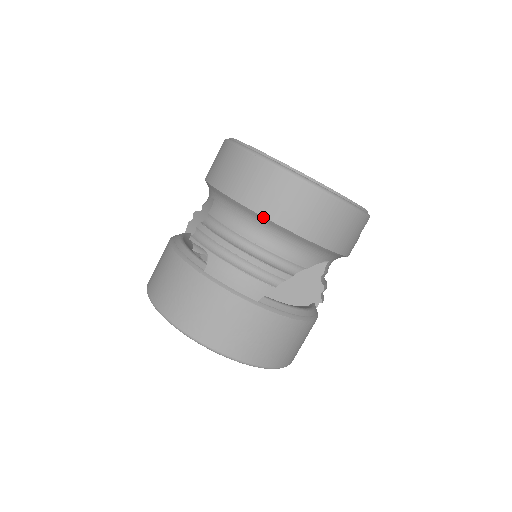
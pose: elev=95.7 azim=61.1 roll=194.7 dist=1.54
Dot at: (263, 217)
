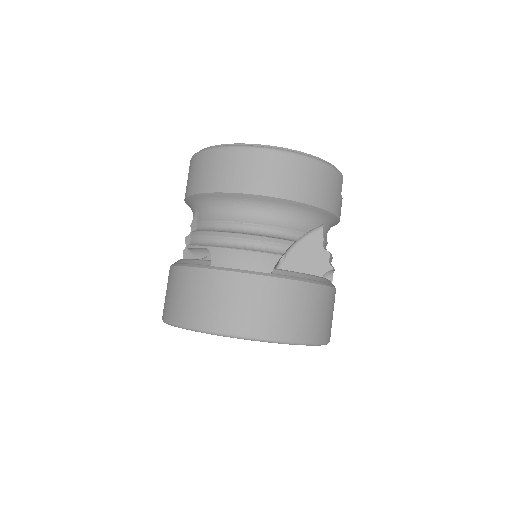
Dot at: (247, 194)
